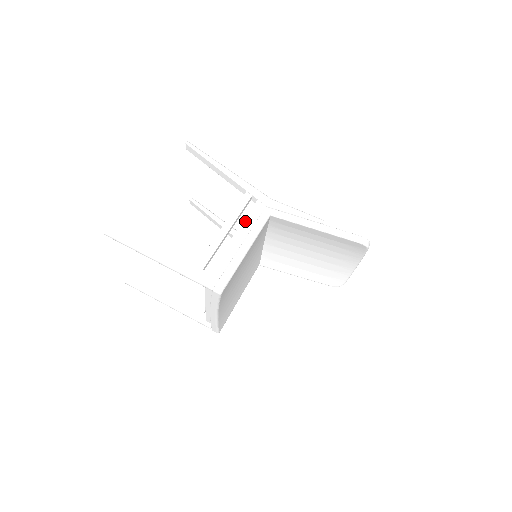
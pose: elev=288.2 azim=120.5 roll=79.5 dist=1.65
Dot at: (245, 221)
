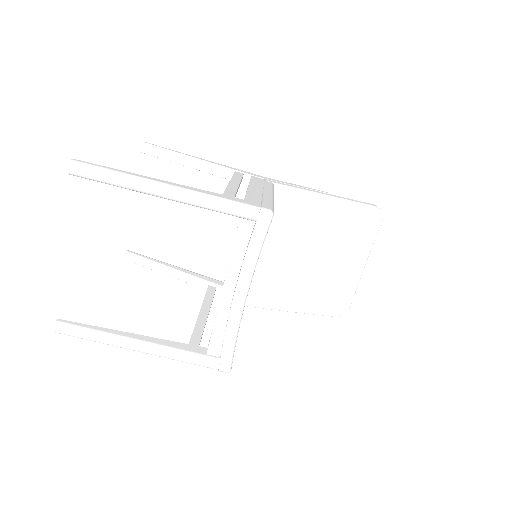
Dot at: (252, 182)
